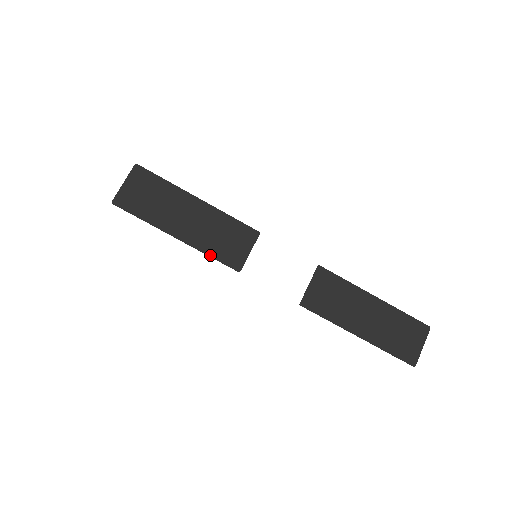
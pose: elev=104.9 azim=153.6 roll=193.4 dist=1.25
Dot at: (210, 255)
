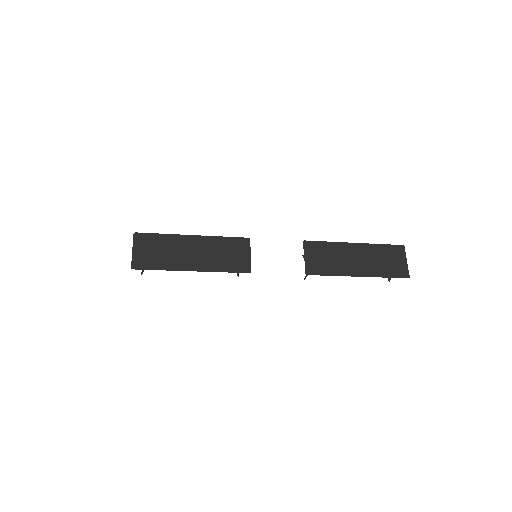
Dot at: (223, 271)
